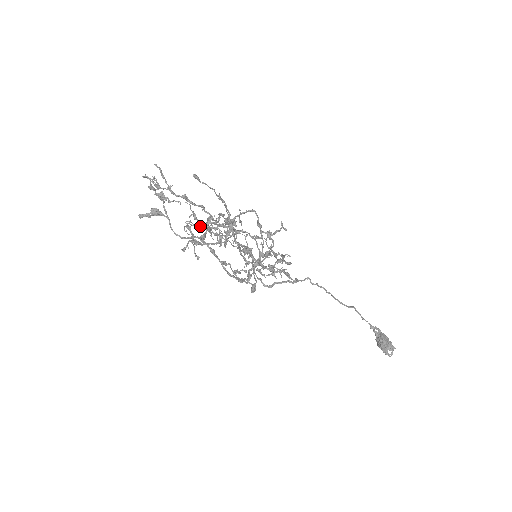
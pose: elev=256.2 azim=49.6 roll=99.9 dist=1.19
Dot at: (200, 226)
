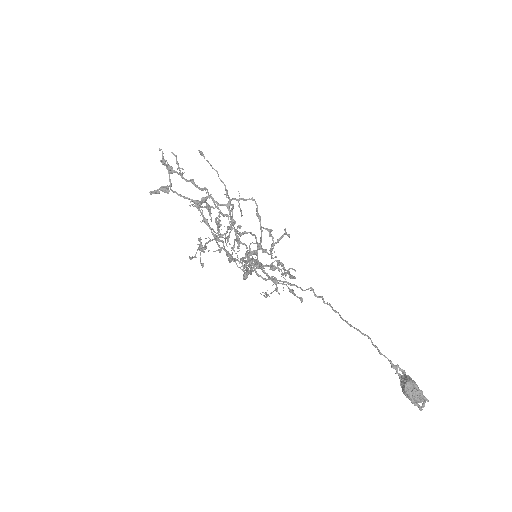
Dot at: (201, 206)
